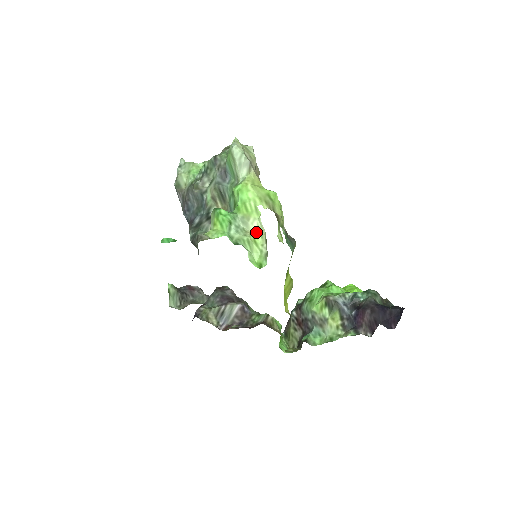
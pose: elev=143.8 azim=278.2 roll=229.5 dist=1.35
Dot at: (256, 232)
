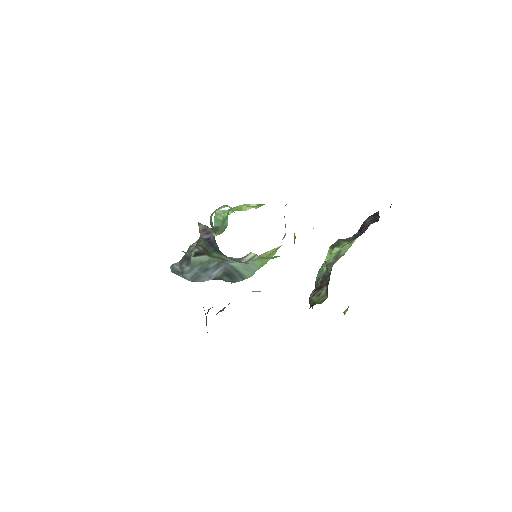
Dot at: occluded
